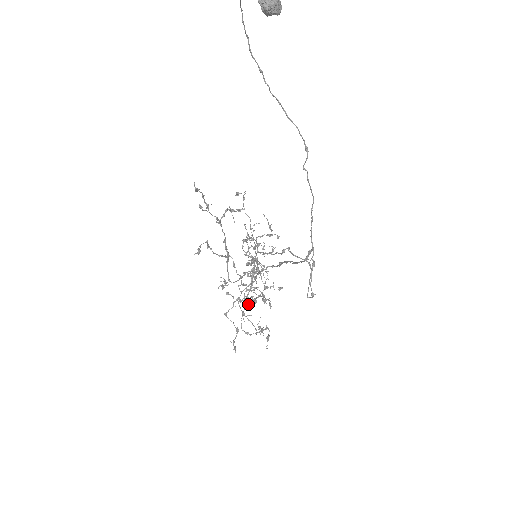
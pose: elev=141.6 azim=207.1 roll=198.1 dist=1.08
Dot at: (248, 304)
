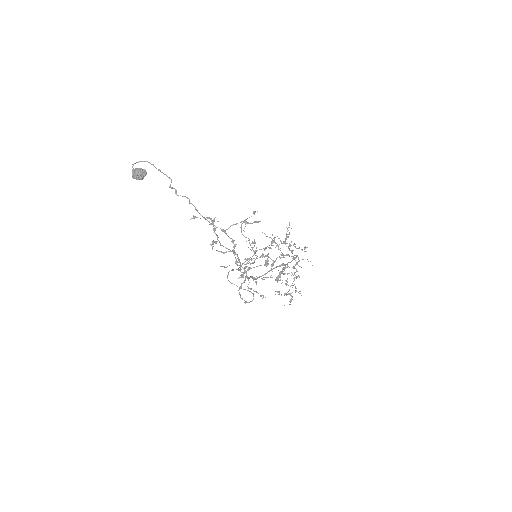
Dot at: occluded
